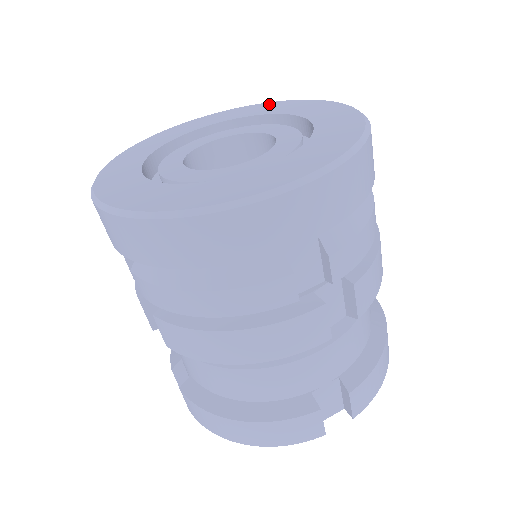
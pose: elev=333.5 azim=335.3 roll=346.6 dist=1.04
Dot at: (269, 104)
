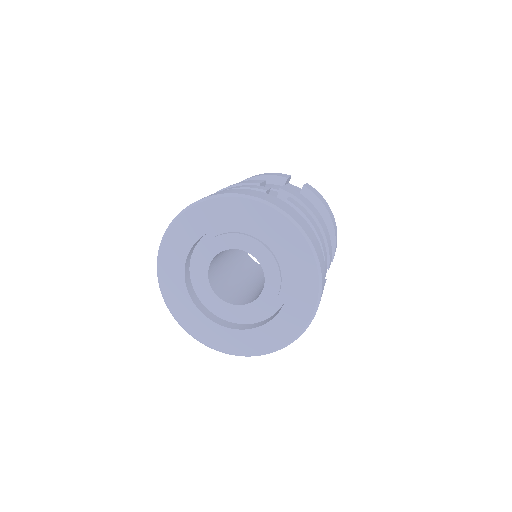
Dot at: (207, 207)
